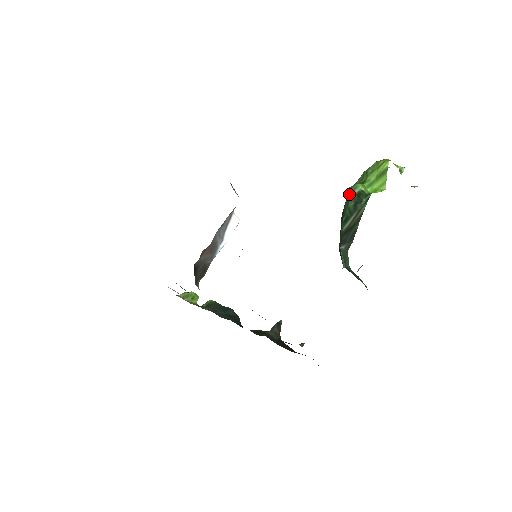
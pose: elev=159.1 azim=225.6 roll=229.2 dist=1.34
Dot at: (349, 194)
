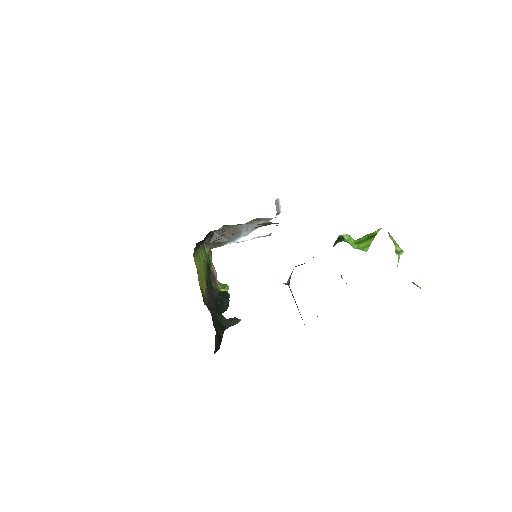
Dot at: occluded
